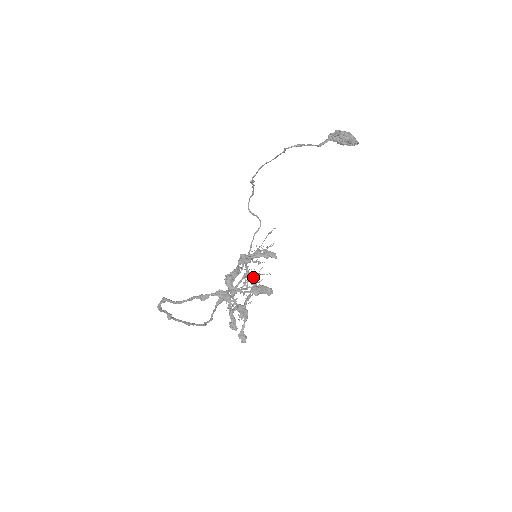
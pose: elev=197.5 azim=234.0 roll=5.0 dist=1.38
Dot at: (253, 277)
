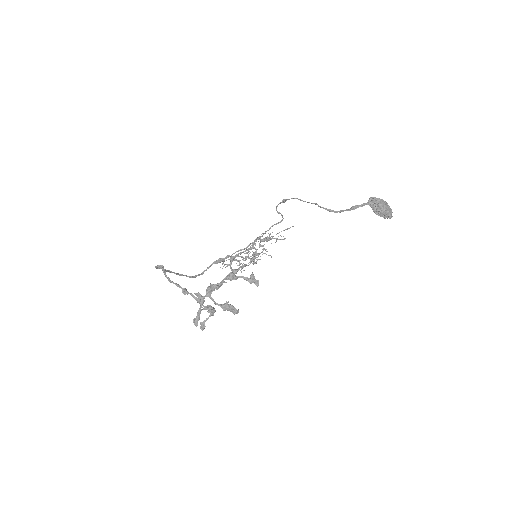
Dot at: (255, 254)
